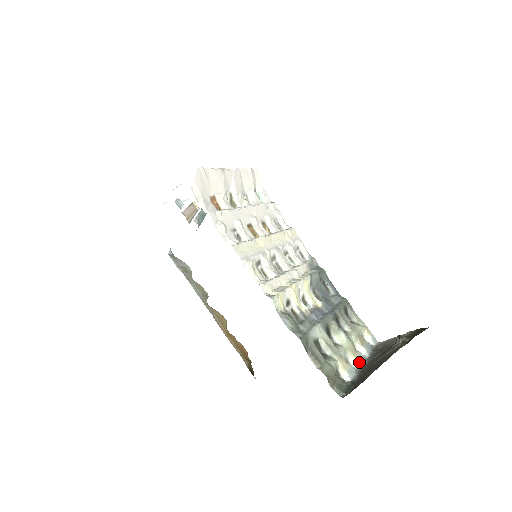
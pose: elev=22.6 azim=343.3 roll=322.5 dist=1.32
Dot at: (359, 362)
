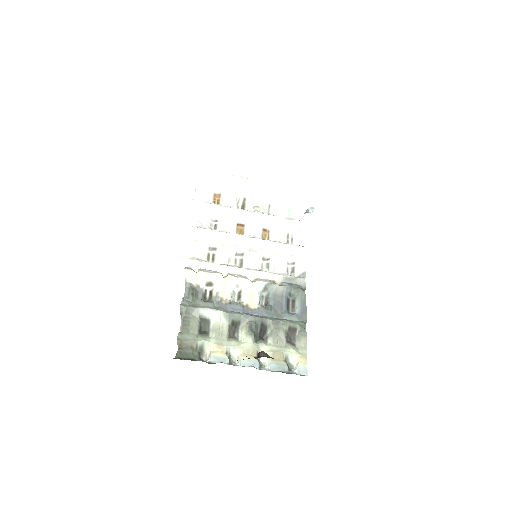
Dot at: (242, 363)
